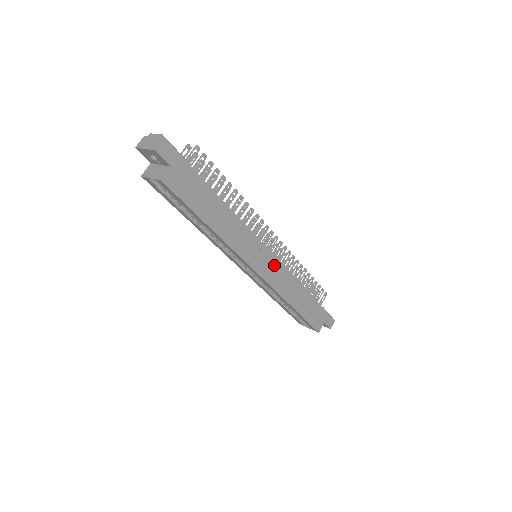
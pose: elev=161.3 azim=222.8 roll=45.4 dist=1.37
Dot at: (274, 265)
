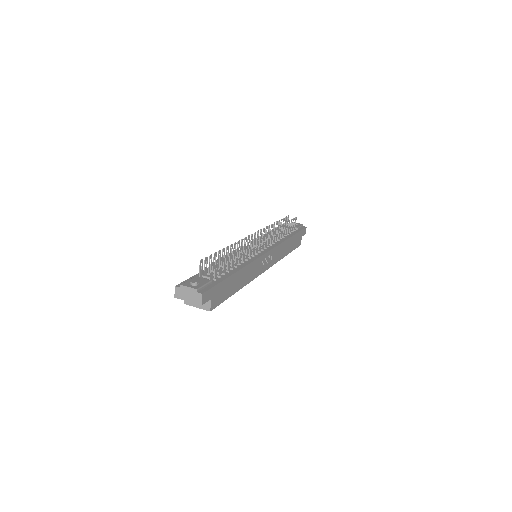
Dot at: (271, 254)
